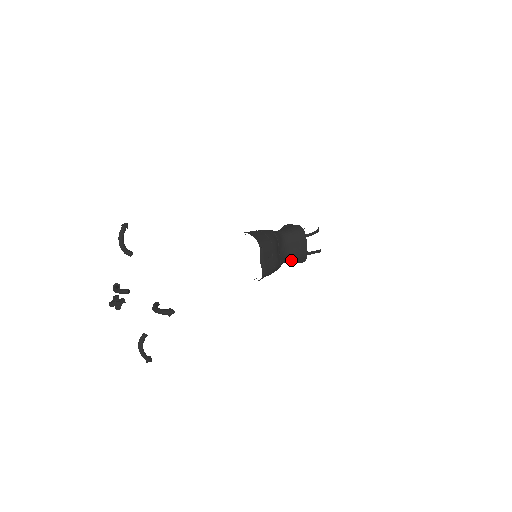
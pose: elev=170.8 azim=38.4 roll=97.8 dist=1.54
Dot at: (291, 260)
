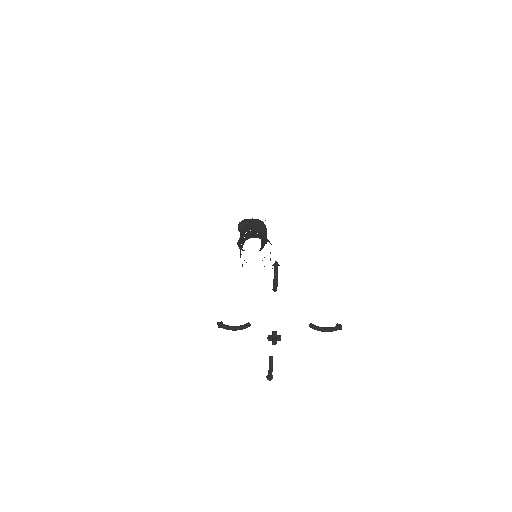
Dot at: occluded
